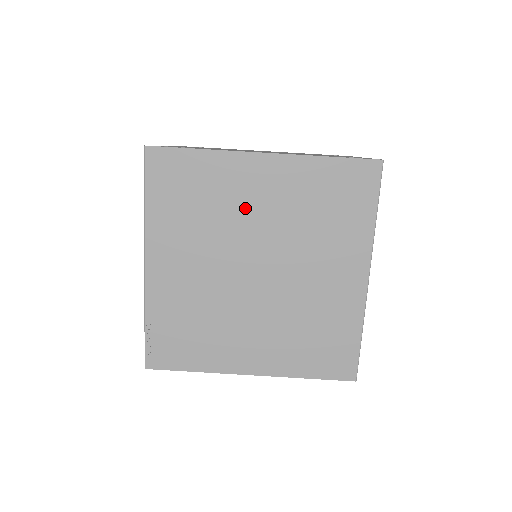
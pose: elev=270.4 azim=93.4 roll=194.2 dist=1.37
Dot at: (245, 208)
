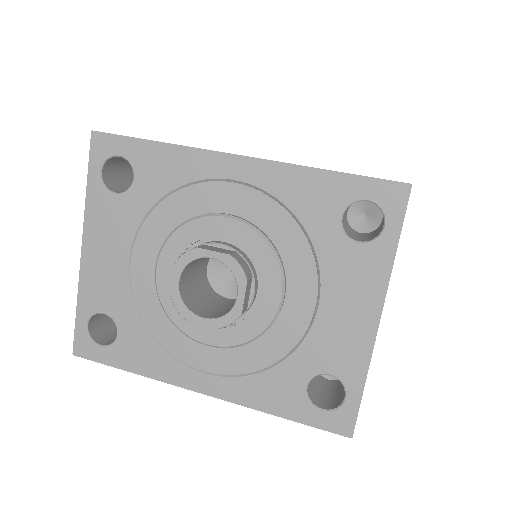
Dot at: occluded
